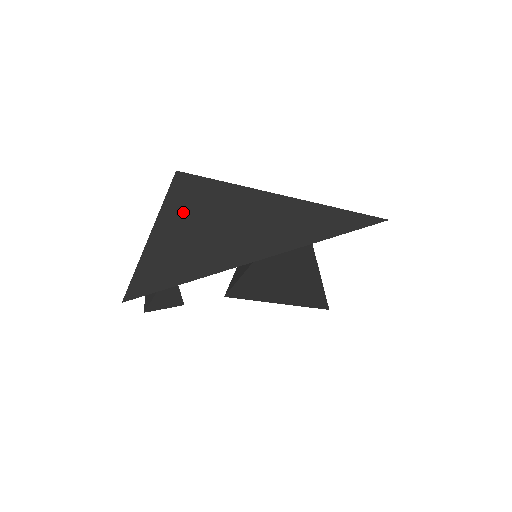
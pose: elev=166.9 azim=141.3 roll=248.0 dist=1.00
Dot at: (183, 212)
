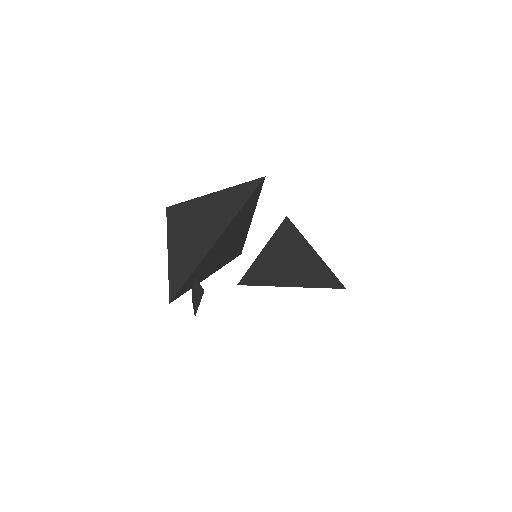
Dot at: (177, 229)
